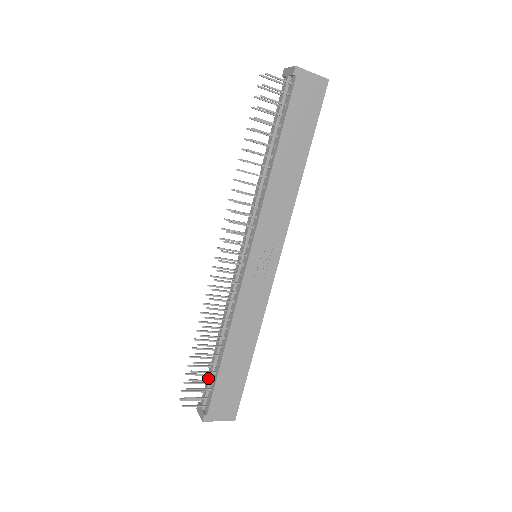
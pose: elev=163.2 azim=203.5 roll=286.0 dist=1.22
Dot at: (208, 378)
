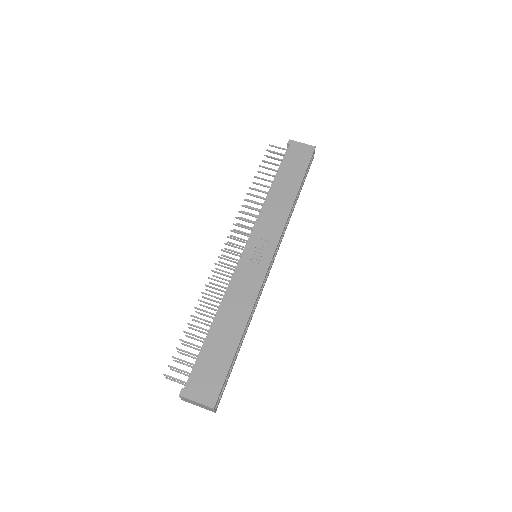
Dot at: (197, 358)
